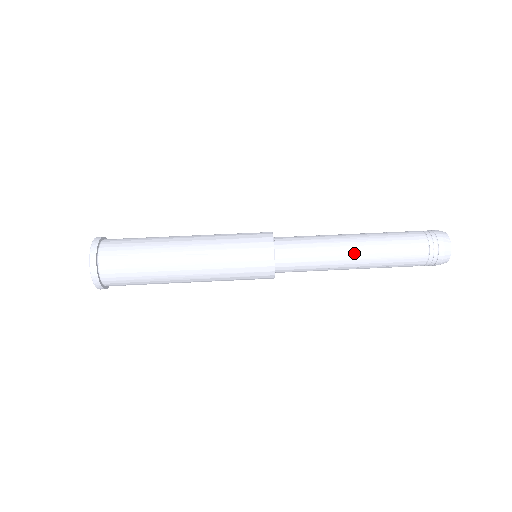
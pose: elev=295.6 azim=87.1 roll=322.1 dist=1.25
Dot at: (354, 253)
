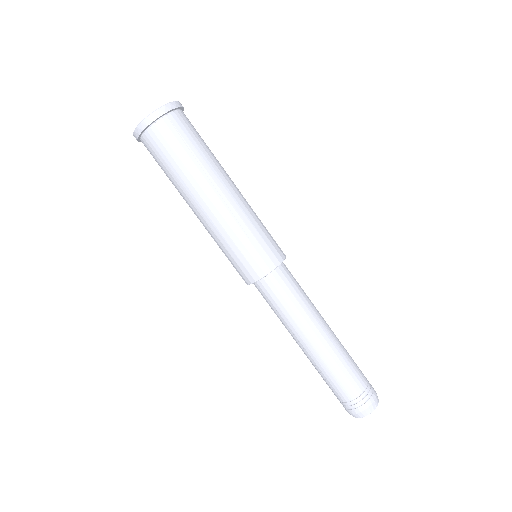
Dot at: (315, 338)
